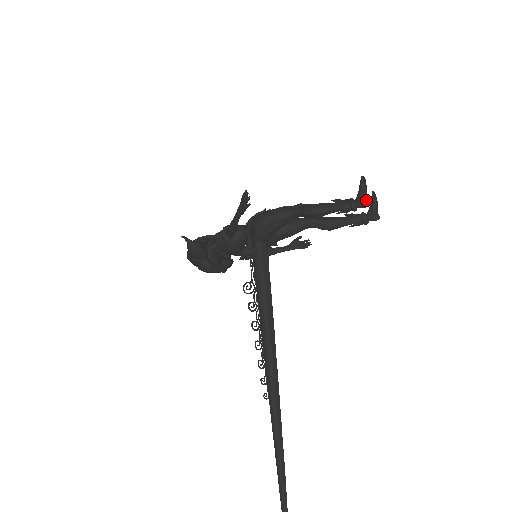
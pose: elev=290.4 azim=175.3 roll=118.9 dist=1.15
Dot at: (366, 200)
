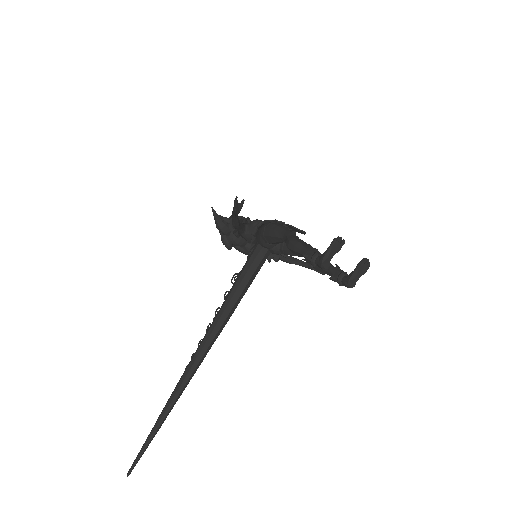
Dot at: (324, 262)
